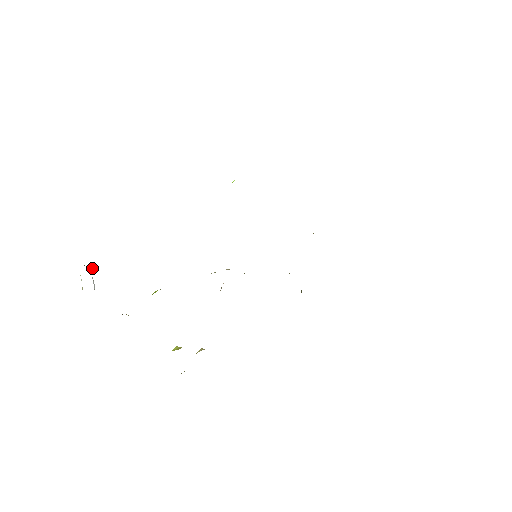
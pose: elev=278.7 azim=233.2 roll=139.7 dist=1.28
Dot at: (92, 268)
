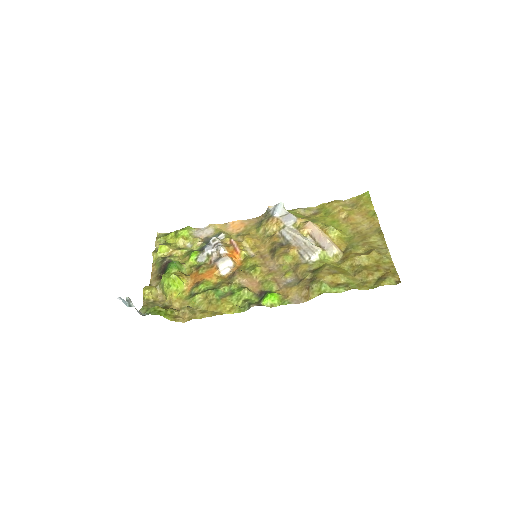
Dot at: occluded
